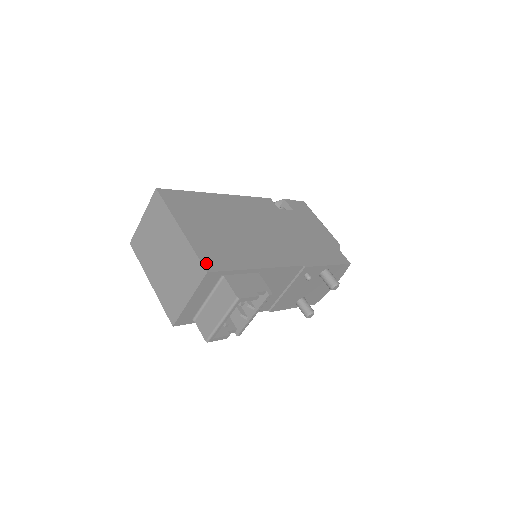
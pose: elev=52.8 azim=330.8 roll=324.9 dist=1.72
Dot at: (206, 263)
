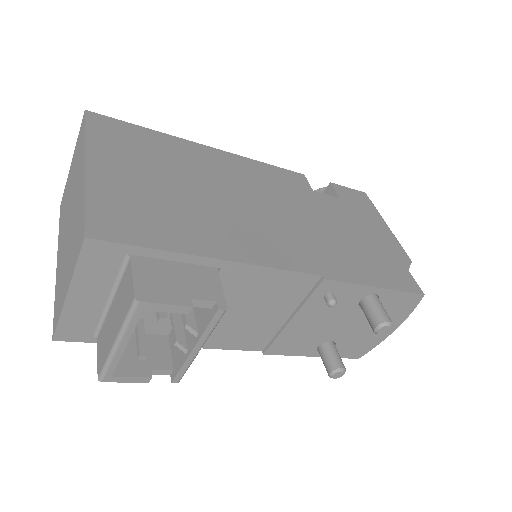
Dot at: (95, 223)
